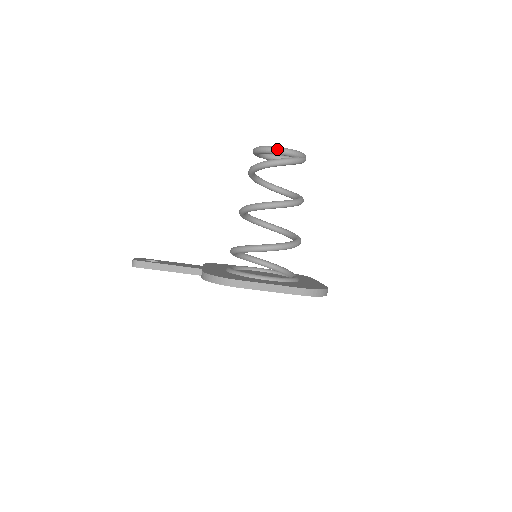
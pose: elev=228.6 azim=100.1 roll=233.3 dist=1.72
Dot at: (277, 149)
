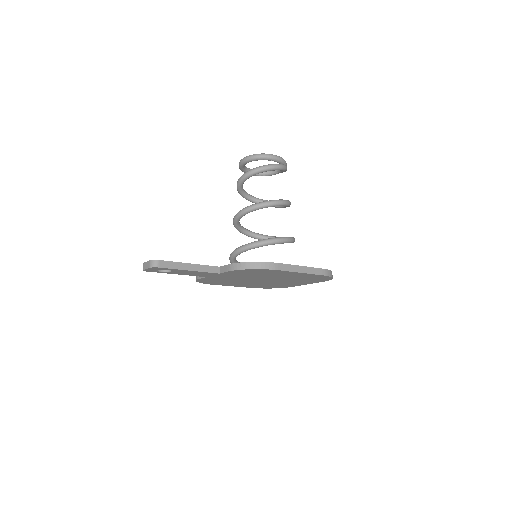
Dot at: (272, 155)
